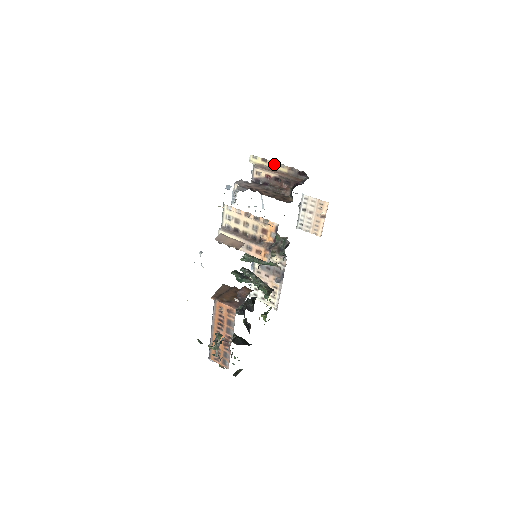
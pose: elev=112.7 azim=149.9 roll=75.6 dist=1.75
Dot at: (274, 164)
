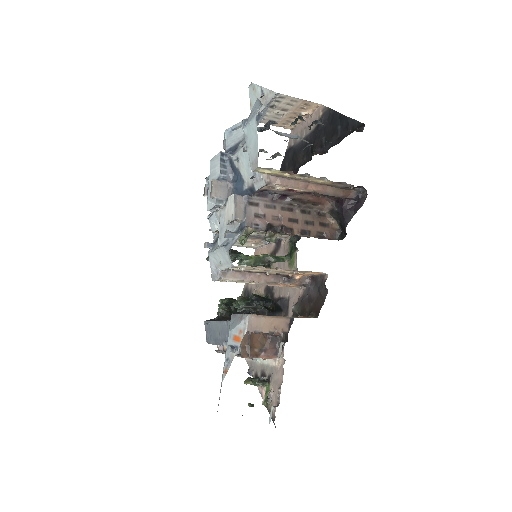
Dot at: (306, 177)
